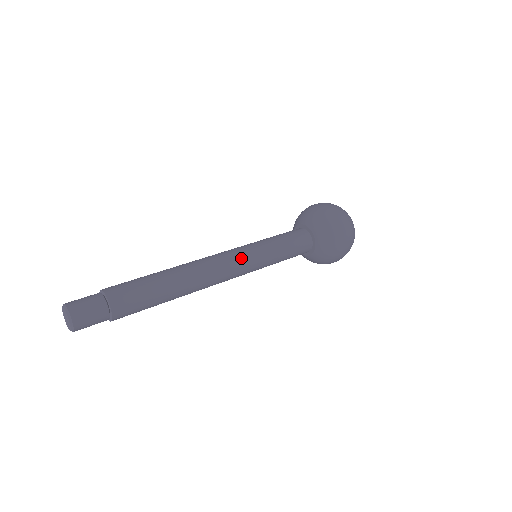
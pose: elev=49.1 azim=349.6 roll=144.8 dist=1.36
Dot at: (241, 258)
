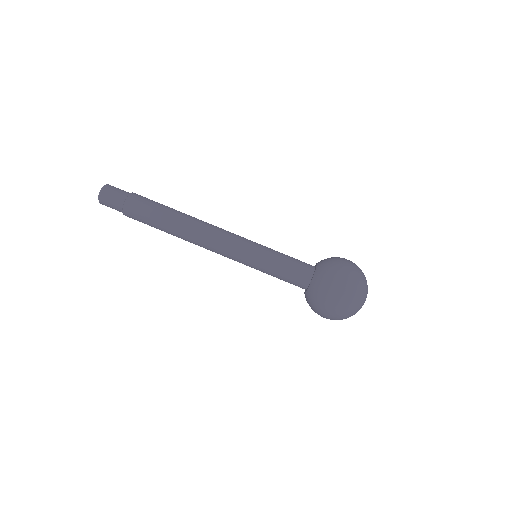
Dot at: (236, 243)
